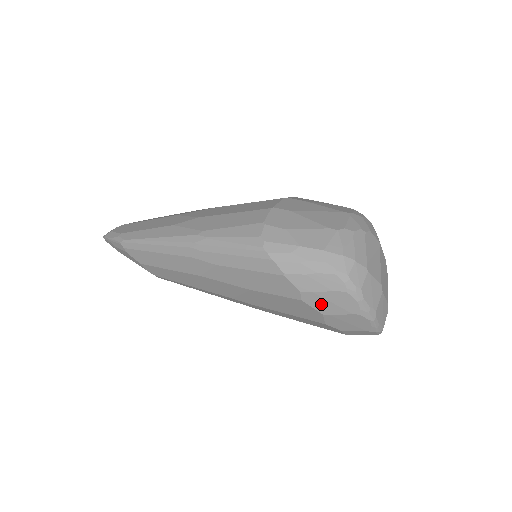
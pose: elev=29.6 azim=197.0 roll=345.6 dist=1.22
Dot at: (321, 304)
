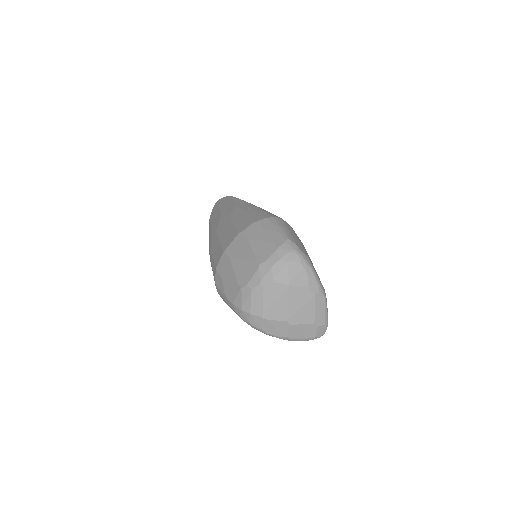
Dot at: occluded
